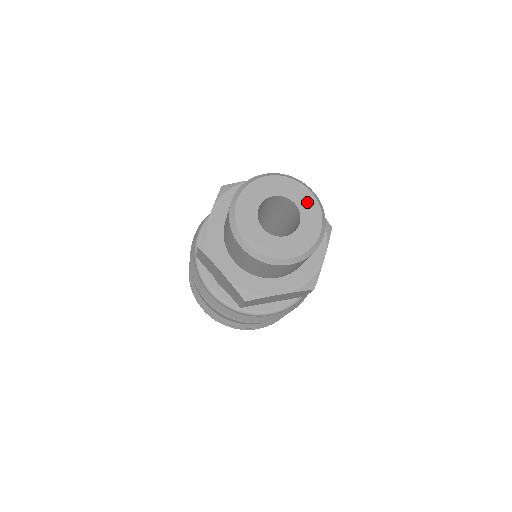
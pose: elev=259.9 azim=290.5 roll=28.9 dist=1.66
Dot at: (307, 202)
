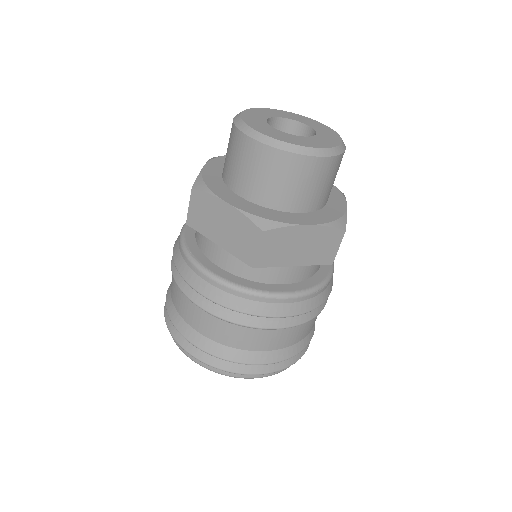
Dot at: (318, 125)
